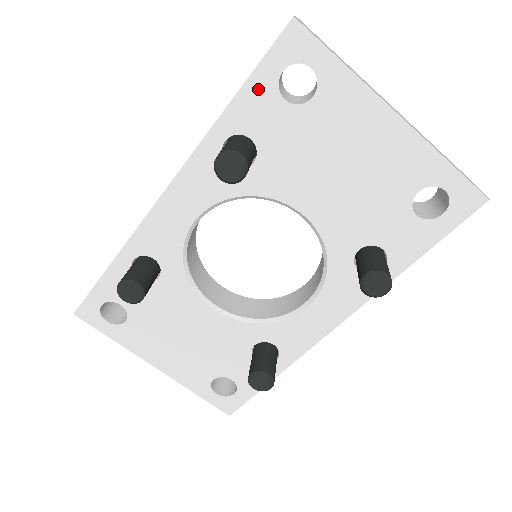
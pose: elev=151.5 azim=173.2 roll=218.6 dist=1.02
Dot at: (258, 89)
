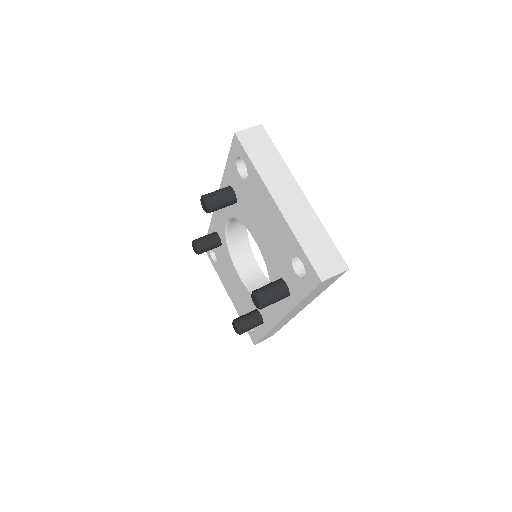
Dot at: (231, 165)
